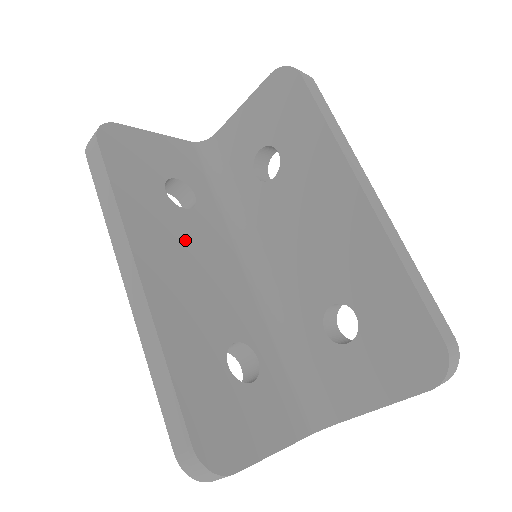
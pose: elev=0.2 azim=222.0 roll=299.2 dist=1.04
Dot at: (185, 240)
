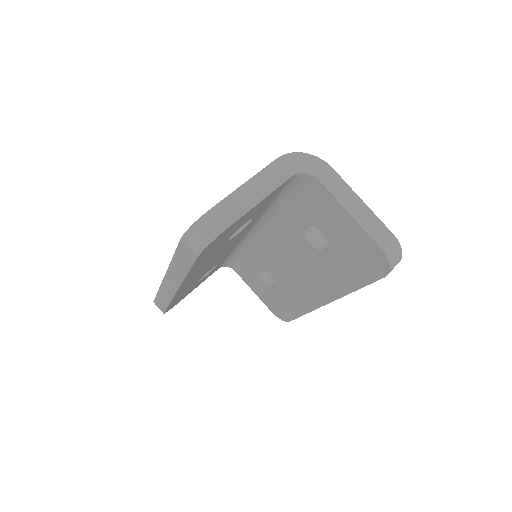
Dot at: occluded
